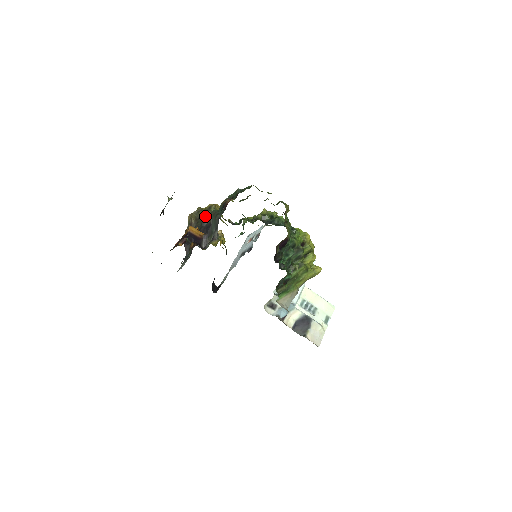
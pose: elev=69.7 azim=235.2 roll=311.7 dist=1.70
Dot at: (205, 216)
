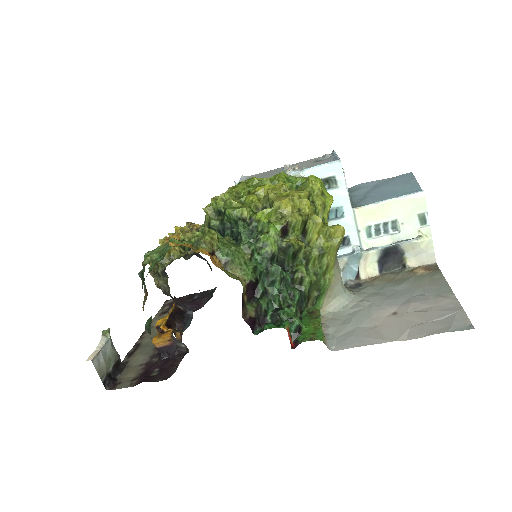
Dot at: (159, 286)
